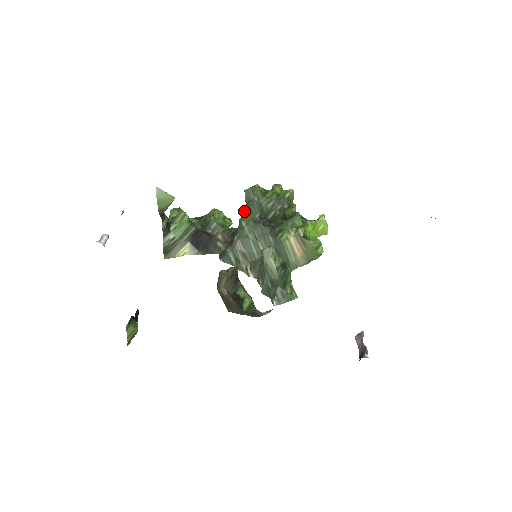
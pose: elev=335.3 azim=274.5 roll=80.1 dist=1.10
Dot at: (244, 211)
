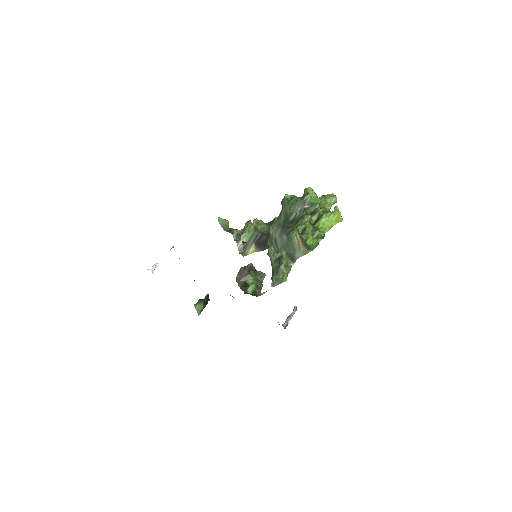
Dot at: occluded
